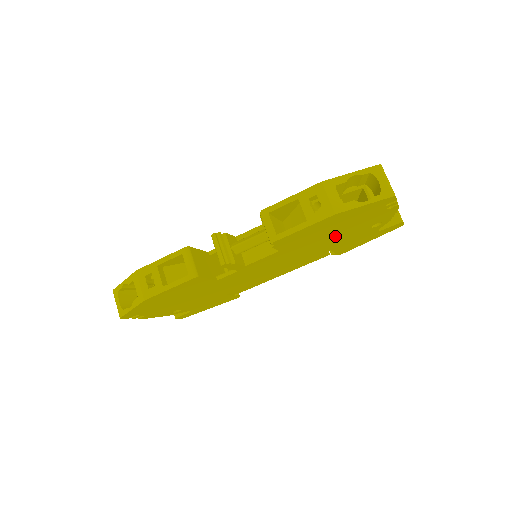
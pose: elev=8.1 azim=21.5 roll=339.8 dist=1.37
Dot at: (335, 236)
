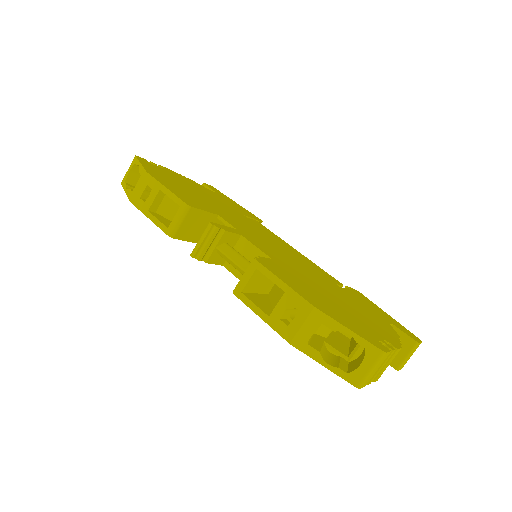
Dot at: occluded
